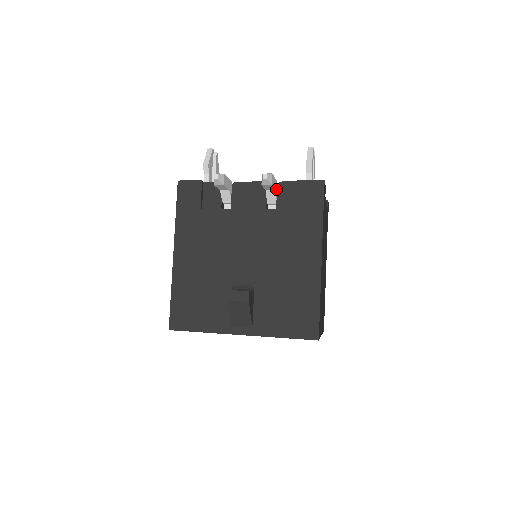
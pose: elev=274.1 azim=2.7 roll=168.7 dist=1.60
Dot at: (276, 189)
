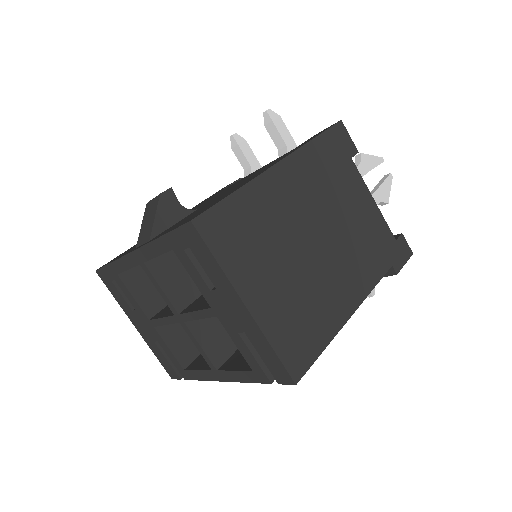
Dot at: occluded
